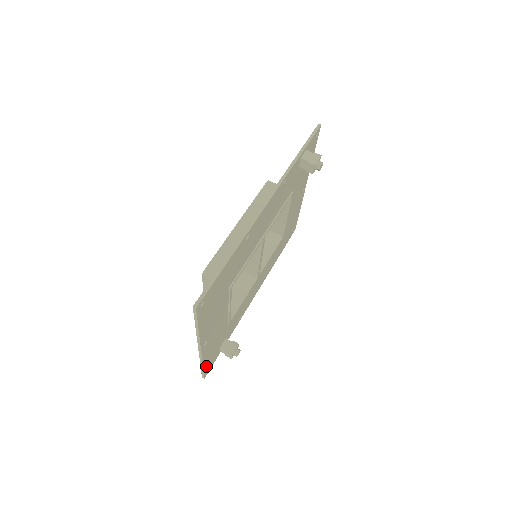
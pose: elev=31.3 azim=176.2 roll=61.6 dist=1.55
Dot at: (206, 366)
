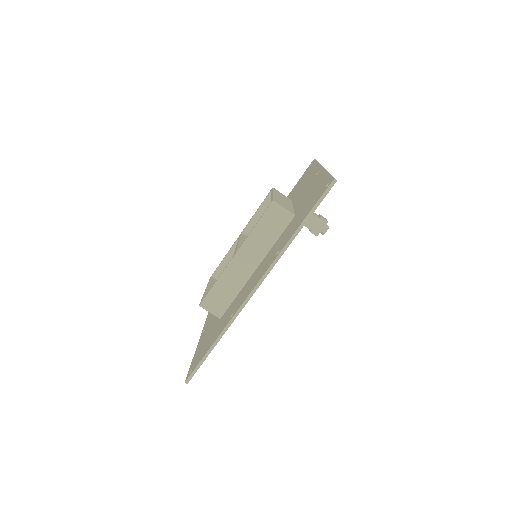
Dot at: occluded
